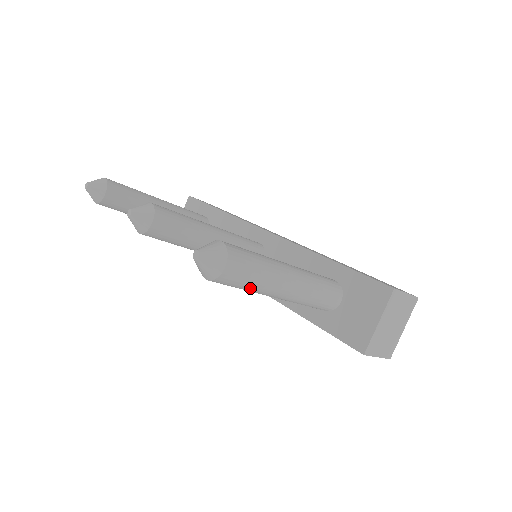
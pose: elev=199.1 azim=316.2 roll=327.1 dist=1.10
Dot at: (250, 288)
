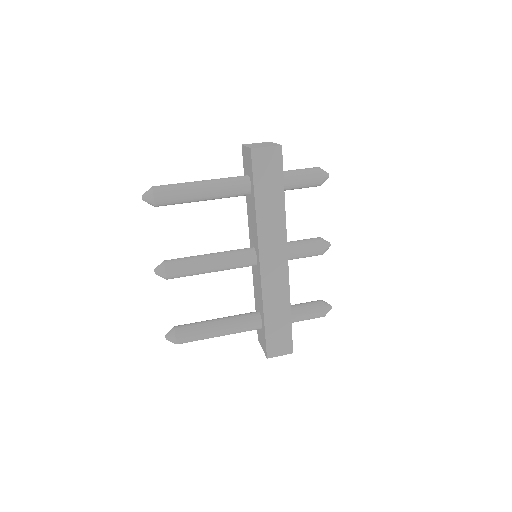
Dot at: occluded
